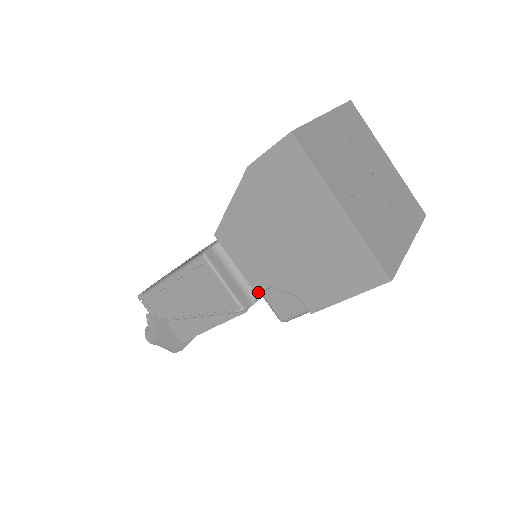
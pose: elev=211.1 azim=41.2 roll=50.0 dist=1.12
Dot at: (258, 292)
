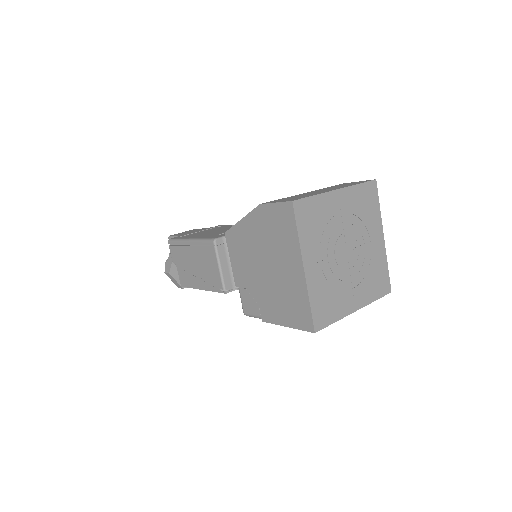
Dot at: occluded
